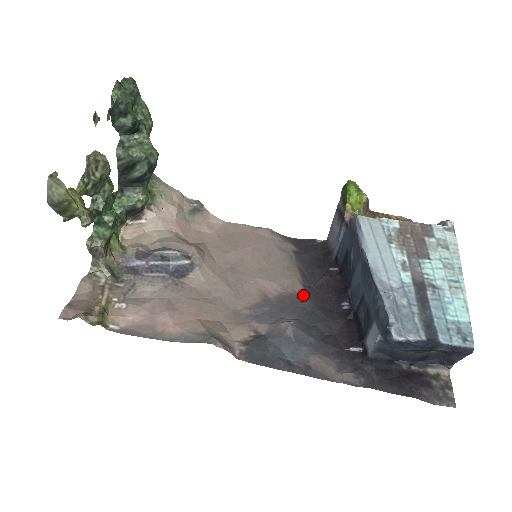
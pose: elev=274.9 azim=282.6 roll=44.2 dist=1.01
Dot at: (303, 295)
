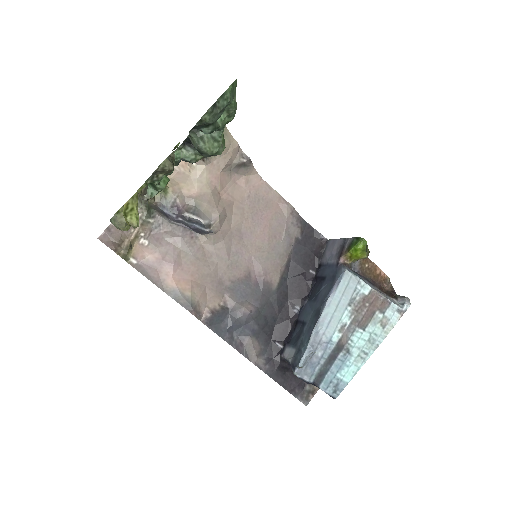
Dot at: (275, 286)
